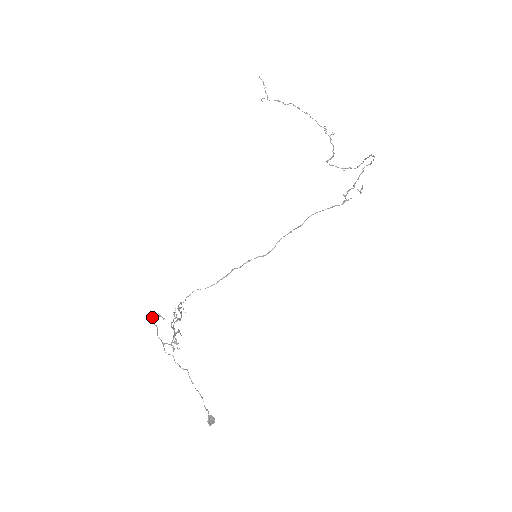
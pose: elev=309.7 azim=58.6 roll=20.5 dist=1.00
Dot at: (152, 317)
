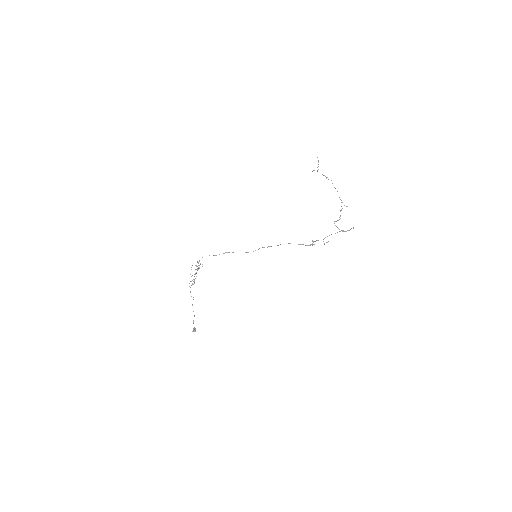
Dot at: (192, 265)
